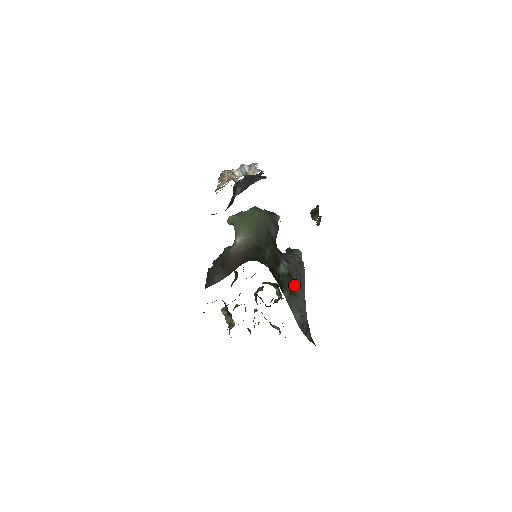
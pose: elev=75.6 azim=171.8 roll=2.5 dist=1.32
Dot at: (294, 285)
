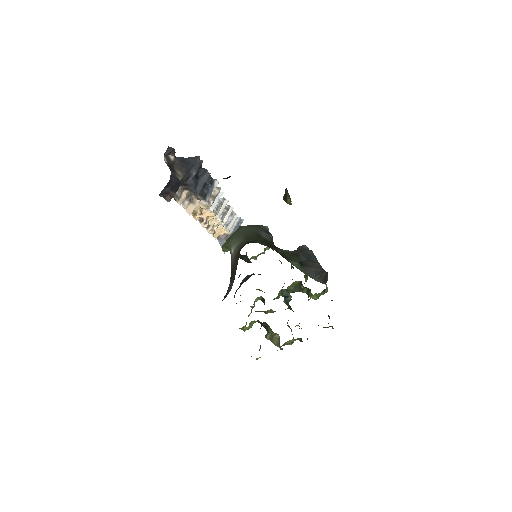
Dot at: (302, 259)
